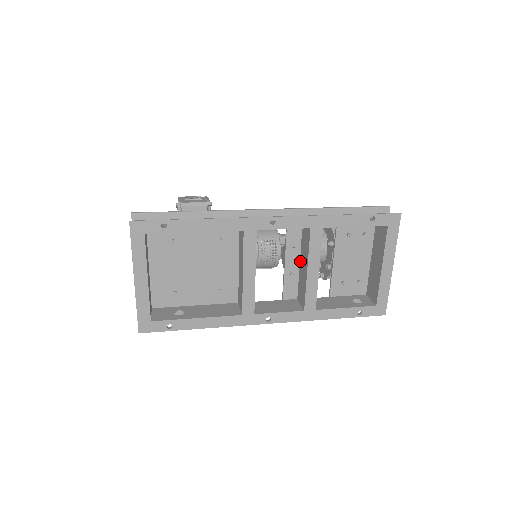
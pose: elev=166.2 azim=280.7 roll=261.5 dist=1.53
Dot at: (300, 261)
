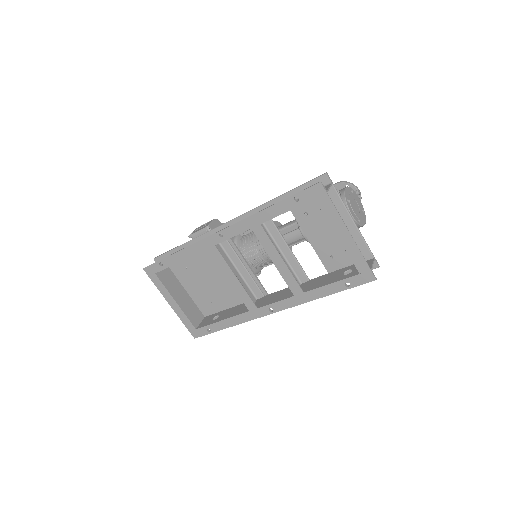
Dot at: (280, 252)
